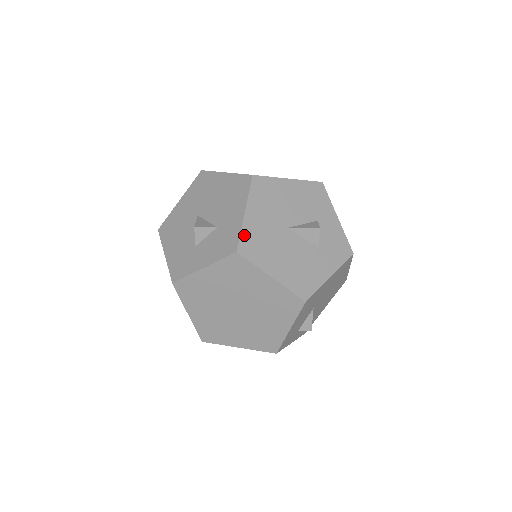
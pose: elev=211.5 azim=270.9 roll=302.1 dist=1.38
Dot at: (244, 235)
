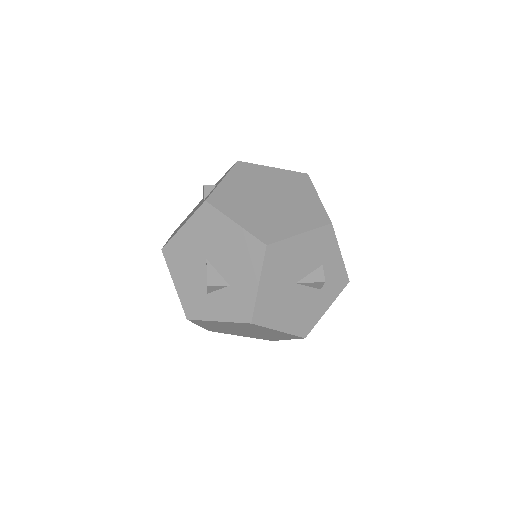
Dot at: (258, 306)
